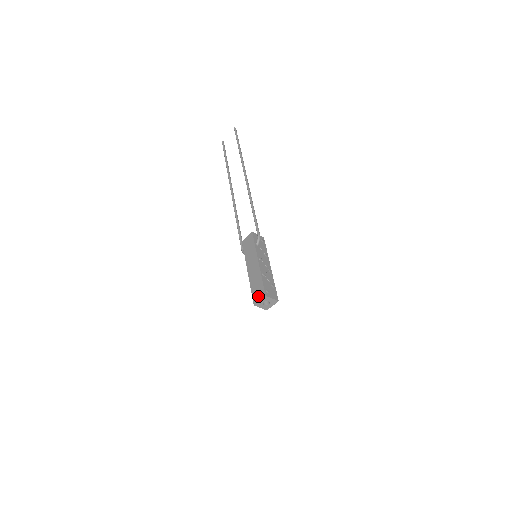
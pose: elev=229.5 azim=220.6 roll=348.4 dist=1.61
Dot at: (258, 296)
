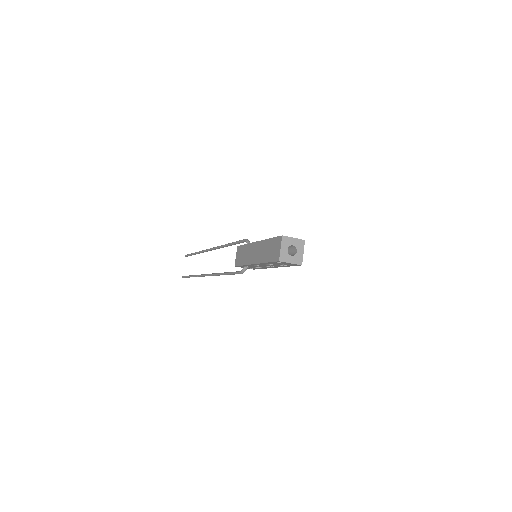
Dot at: (276, 249)
